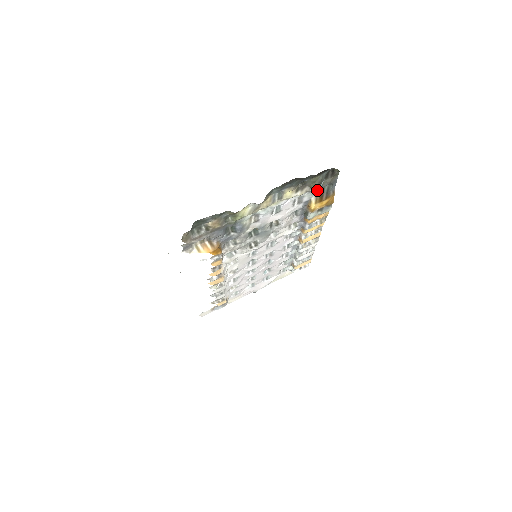
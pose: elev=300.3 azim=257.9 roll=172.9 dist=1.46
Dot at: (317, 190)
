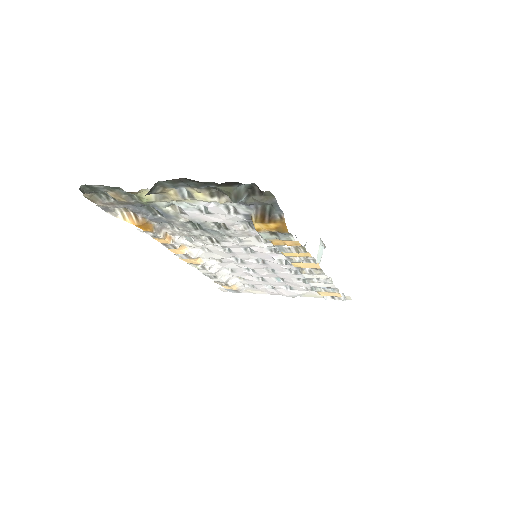
Dot at: (255, 206)
